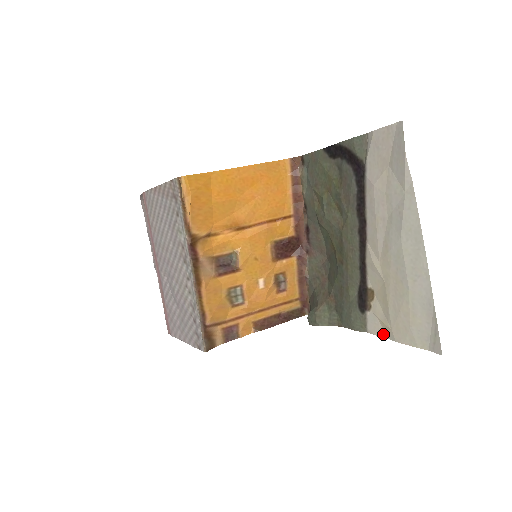
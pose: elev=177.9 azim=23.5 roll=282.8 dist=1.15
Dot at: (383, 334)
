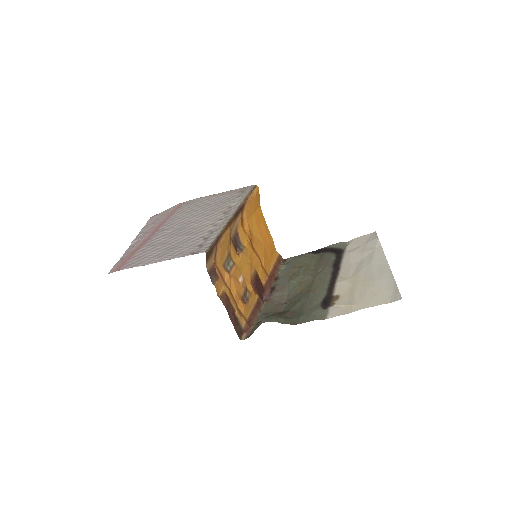
Dot at: (345, 312)
